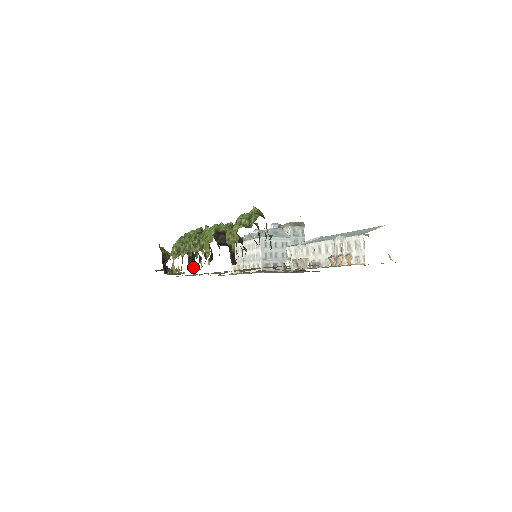
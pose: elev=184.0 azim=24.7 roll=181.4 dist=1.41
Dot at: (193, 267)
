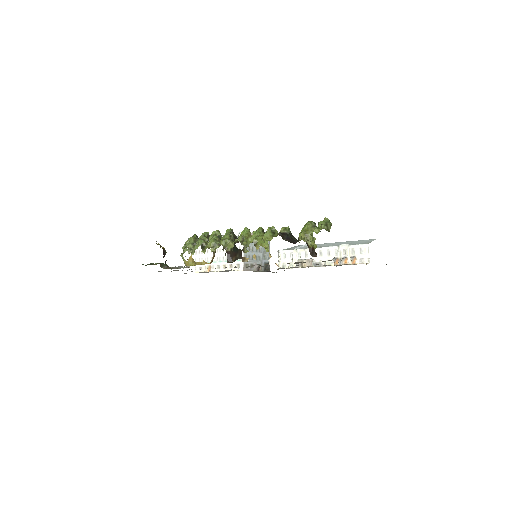
Dot at: (231, 260)
